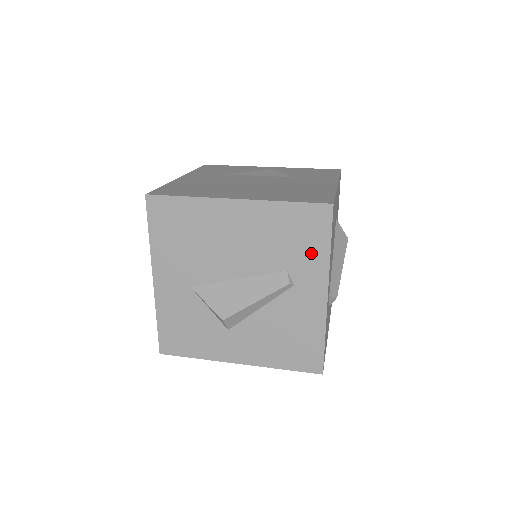
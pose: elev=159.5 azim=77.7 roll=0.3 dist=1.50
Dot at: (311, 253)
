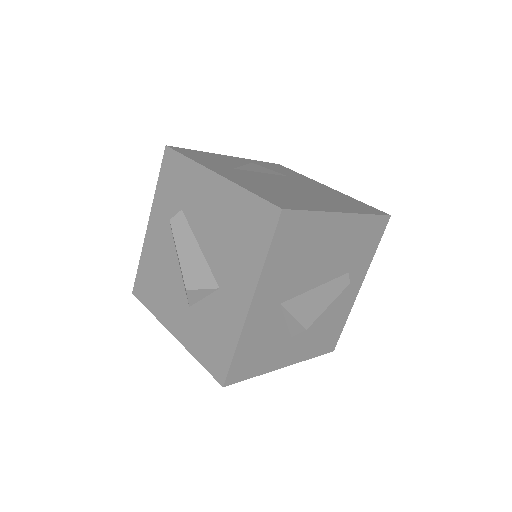
Dot at: (366, 255)
